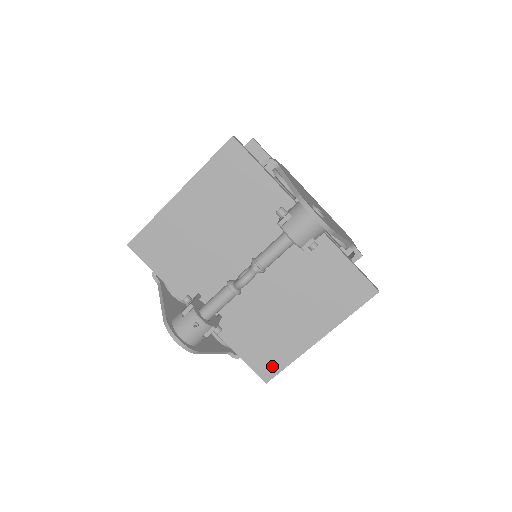
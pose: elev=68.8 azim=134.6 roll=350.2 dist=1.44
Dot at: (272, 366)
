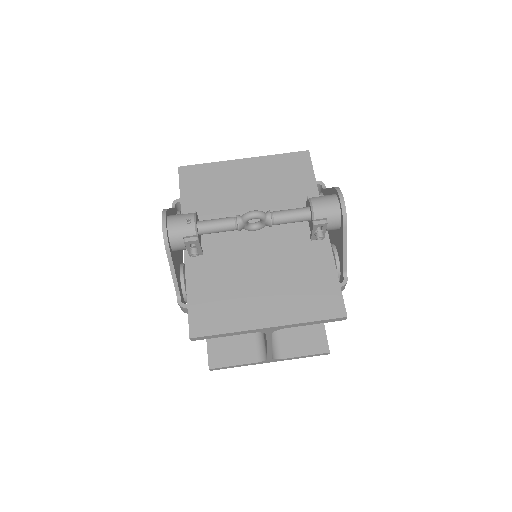
Dot at: (208, 325)
